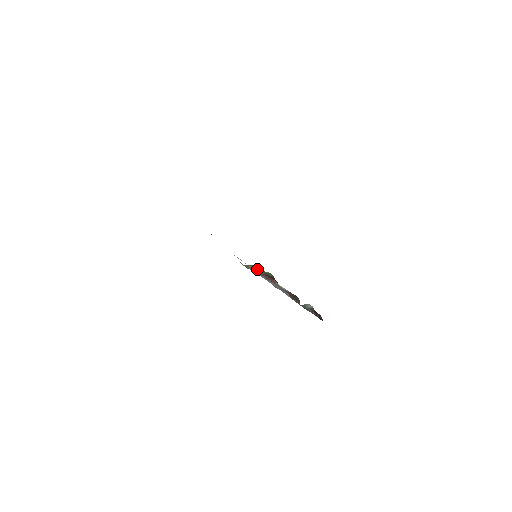
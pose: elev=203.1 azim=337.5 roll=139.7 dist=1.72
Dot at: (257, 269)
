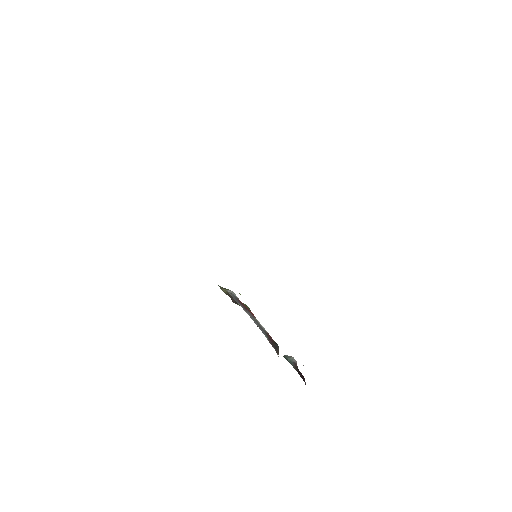
Dot at: (234, 293)
